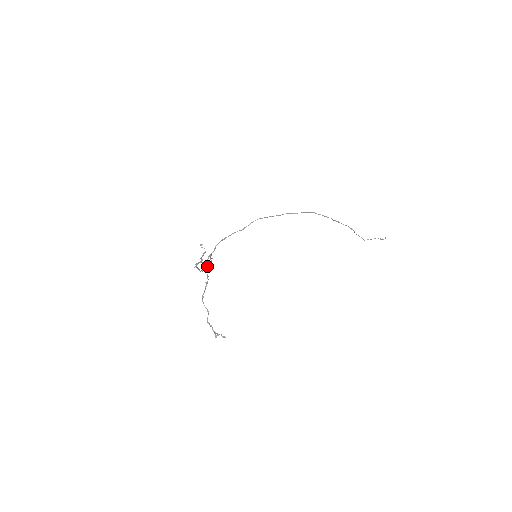
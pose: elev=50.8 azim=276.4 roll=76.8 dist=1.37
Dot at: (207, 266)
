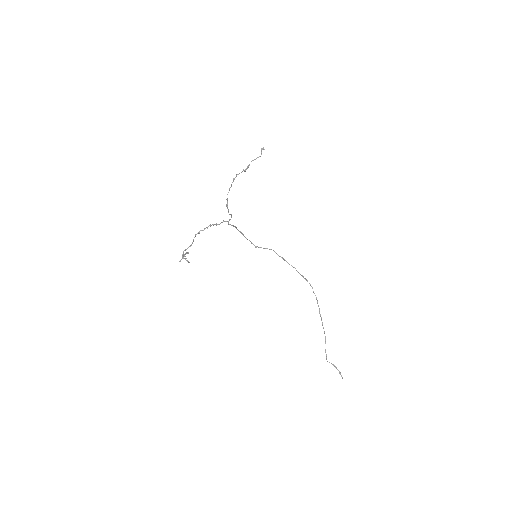
Dot at: (228, 209)
